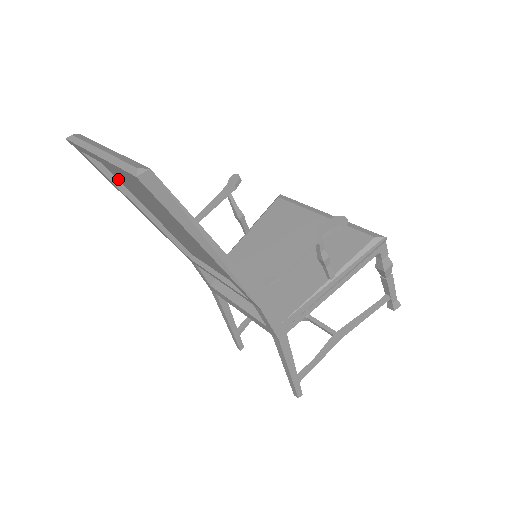
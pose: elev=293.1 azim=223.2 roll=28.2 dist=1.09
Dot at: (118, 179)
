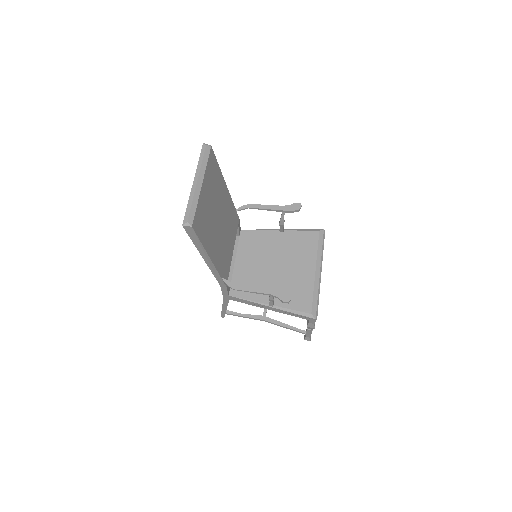
Dot at: occluded
